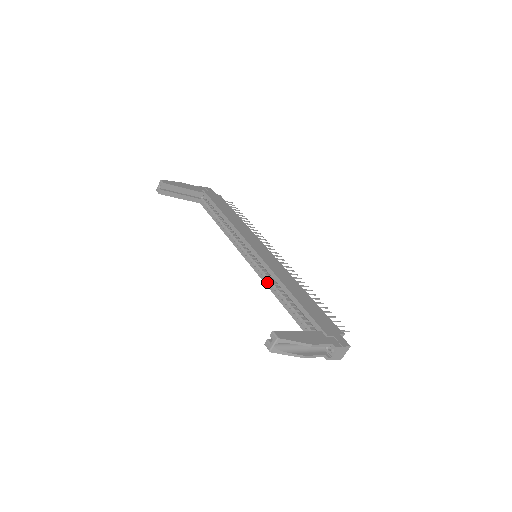
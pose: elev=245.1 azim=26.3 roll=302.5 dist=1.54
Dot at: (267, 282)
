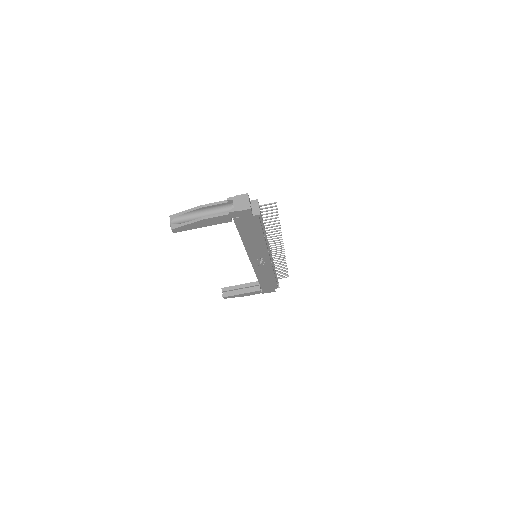
Dot at: occluded
